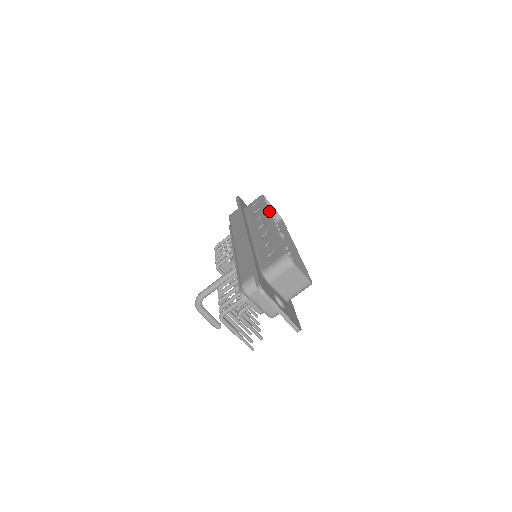
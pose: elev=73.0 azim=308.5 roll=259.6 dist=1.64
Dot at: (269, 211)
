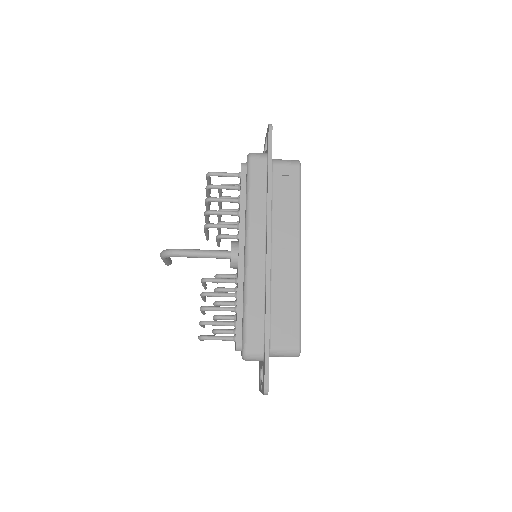
Dot at: occluded
